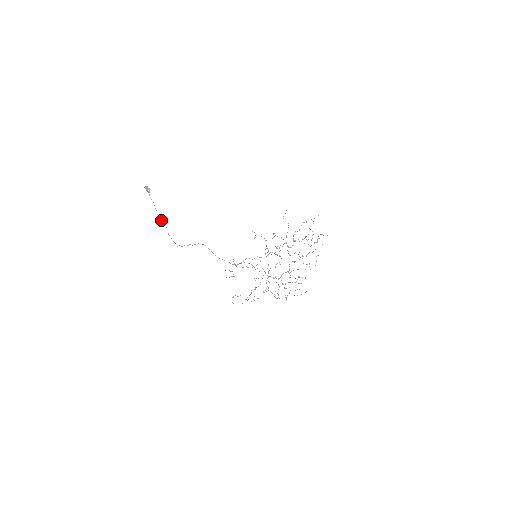
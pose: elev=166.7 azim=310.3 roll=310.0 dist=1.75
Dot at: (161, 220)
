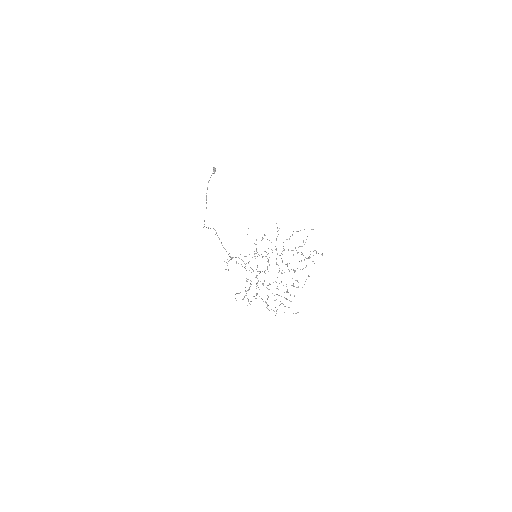
Dot at: (206, 200)
